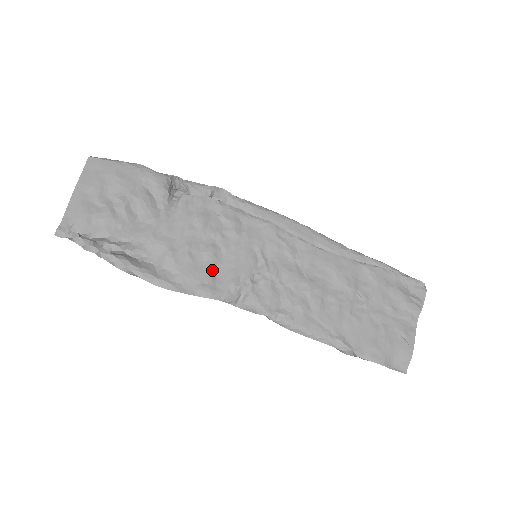
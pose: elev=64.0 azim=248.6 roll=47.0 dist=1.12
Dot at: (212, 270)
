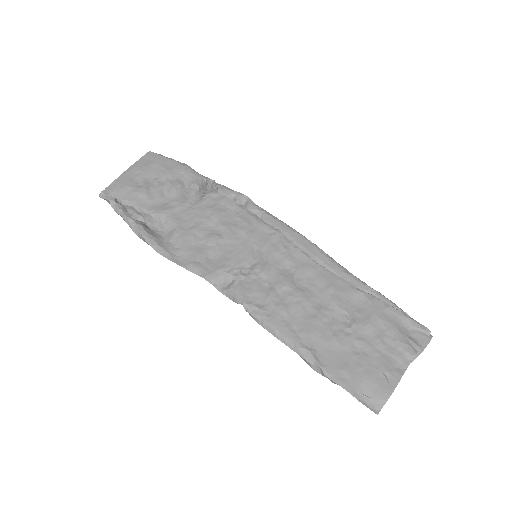
Dot at: (209, 254)
